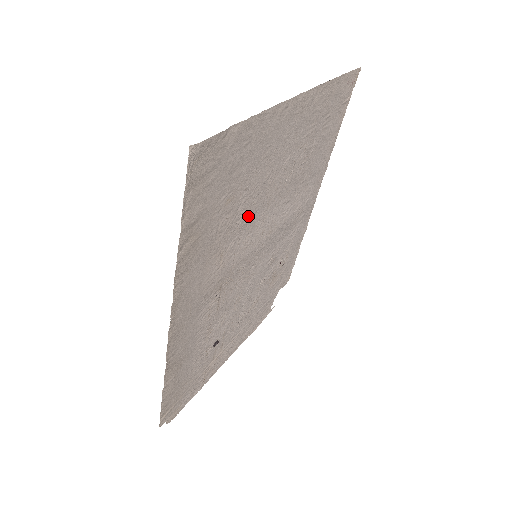
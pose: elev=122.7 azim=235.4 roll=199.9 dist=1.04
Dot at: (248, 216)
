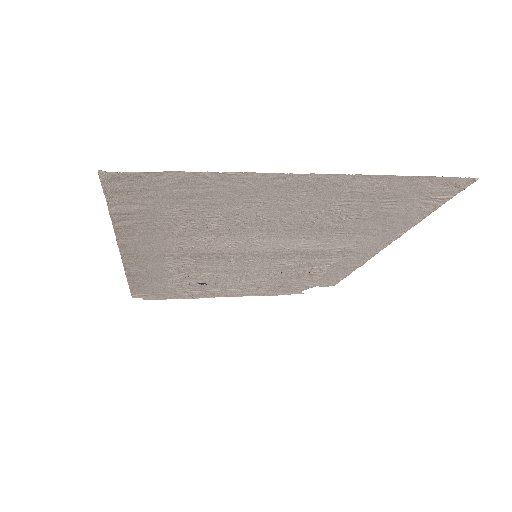
Dot at: (230, 230)
